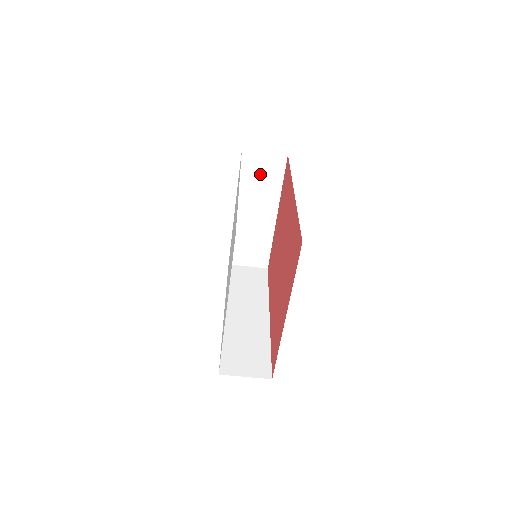
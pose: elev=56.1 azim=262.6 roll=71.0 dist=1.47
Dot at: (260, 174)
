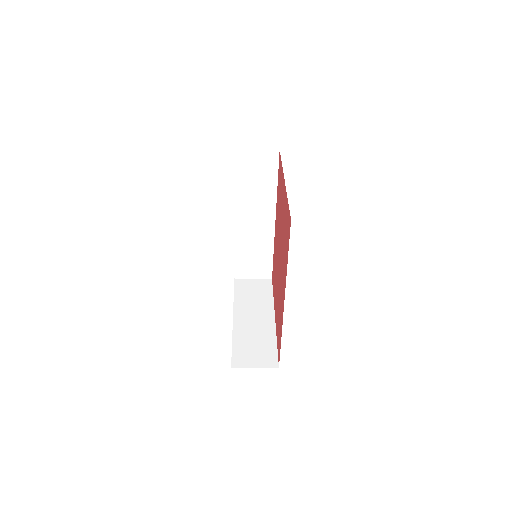
Dot at: occluded
